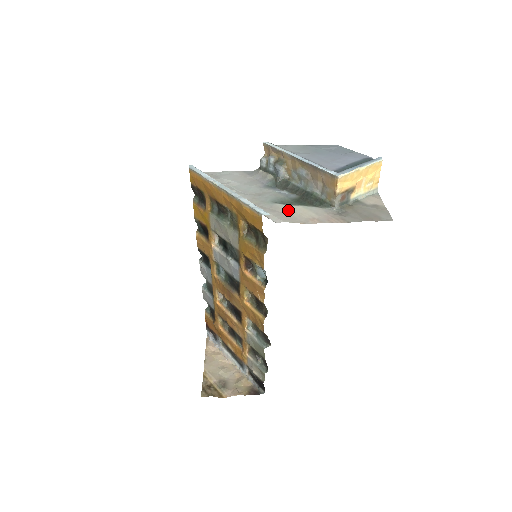
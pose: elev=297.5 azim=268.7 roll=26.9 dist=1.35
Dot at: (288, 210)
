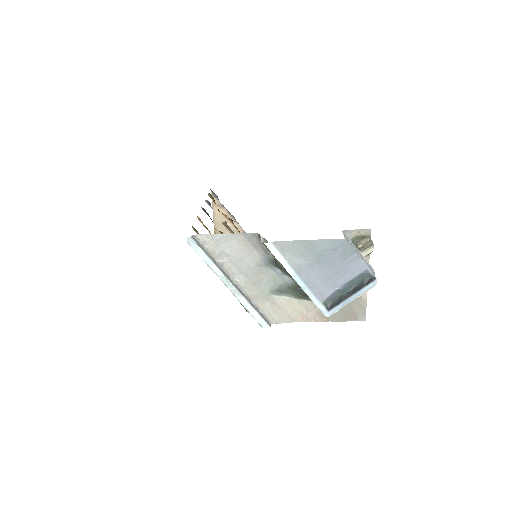
Dot at: (284, 305)
